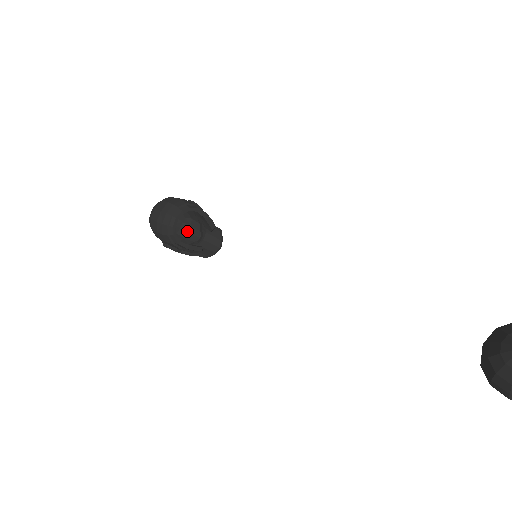
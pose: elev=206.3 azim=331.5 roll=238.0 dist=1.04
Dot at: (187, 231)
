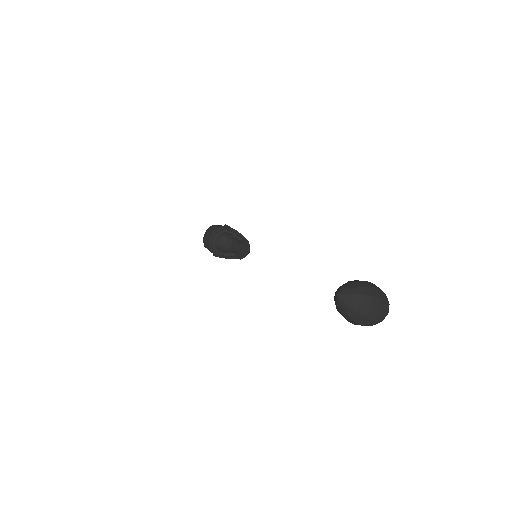
Dot at: (230, 243)
